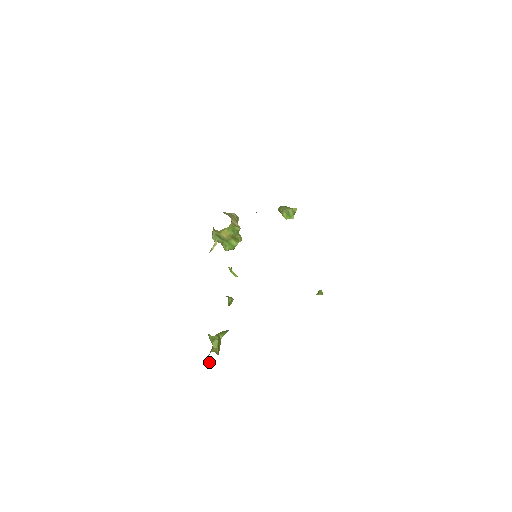
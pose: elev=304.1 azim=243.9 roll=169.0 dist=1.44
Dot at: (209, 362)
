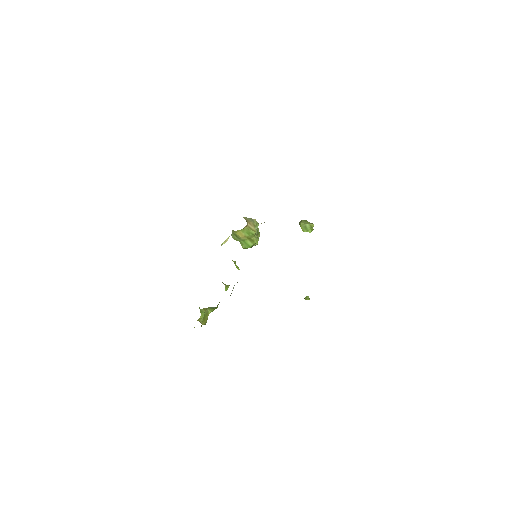
Dot at: occluded
